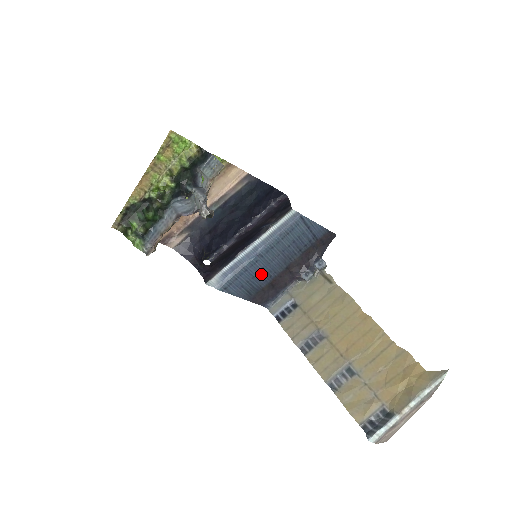
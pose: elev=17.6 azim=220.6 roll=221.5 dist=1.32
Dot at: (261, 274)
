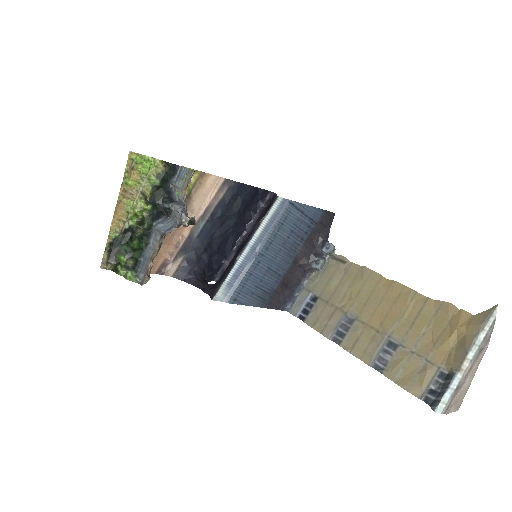
Dot at: (268, 275)
